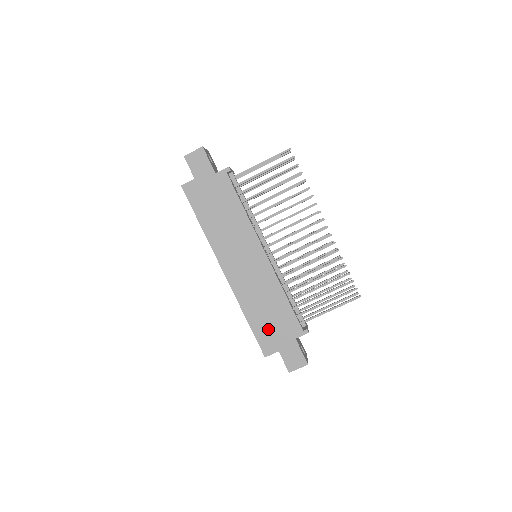
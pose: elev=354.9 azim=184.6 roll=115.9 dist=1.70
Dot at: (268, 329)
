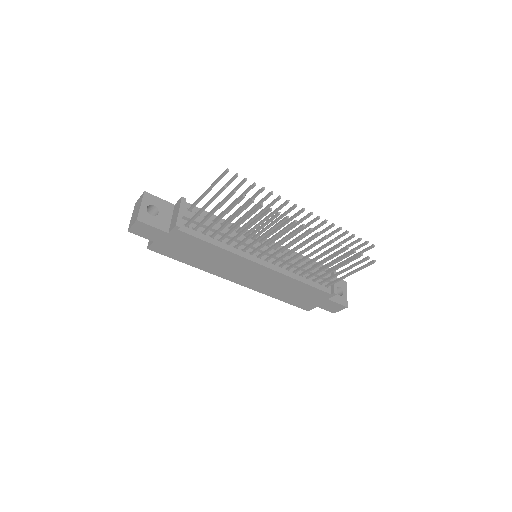
Dot at: (299, 300)
